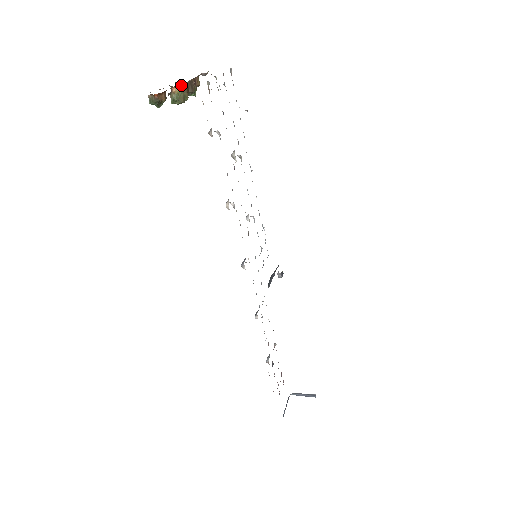
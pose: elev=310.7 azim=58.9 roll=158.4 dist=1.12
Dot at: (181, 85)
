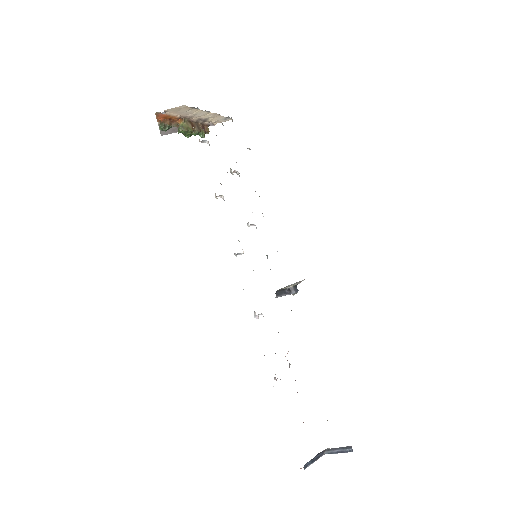
Dot at: (184, 119)
